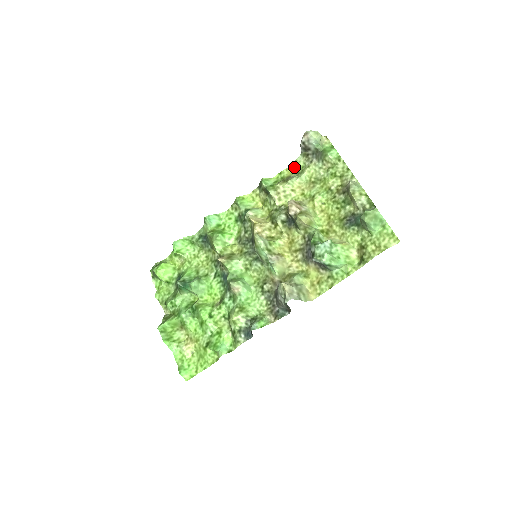
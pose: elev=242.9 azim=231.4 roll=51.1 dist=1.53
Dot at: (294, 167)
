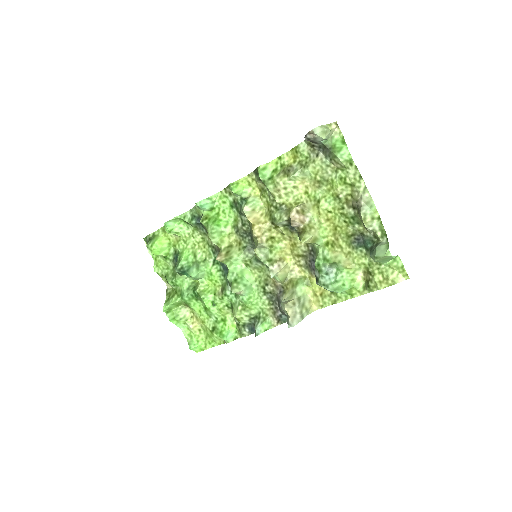
Dot at: (296, 154)
